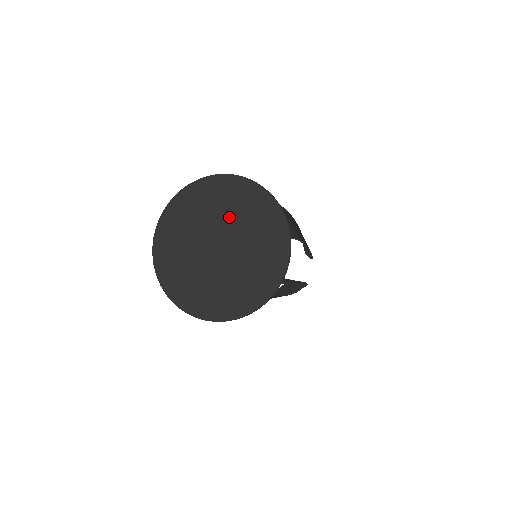
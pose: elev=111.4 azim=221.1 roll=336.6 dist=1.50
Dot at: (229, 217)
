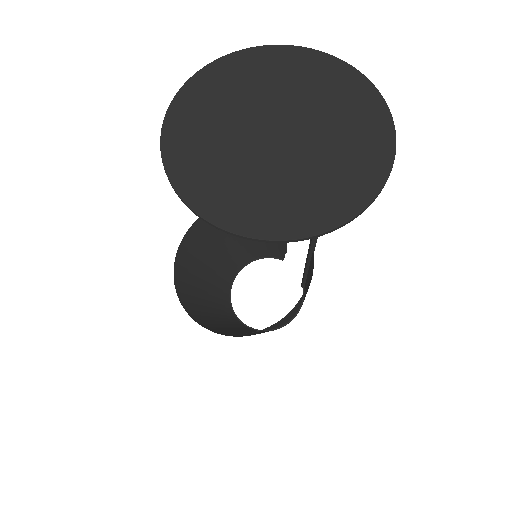
Dot at: (254, 98)
